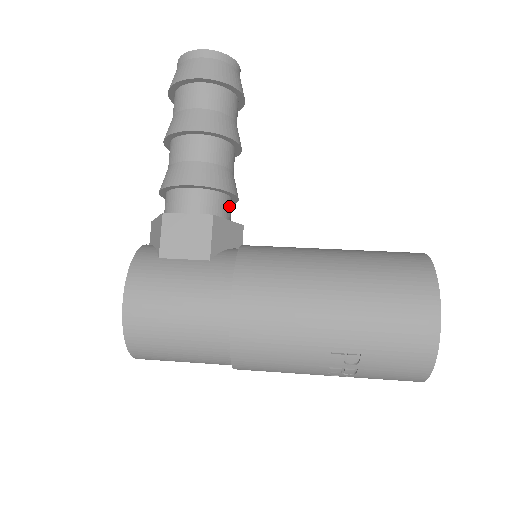
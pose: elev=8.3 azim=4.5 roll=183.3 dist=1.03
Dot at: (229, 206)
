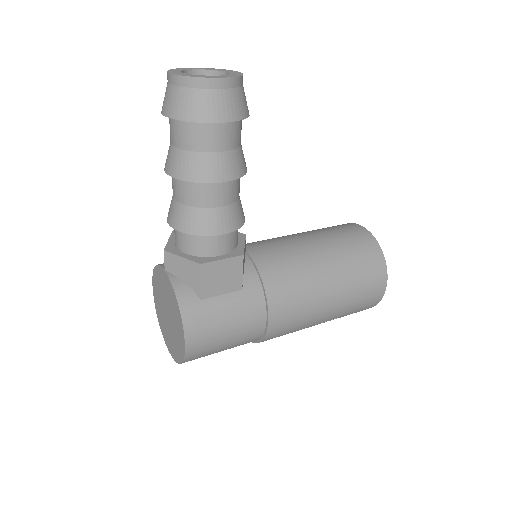
Dot at: occluded
